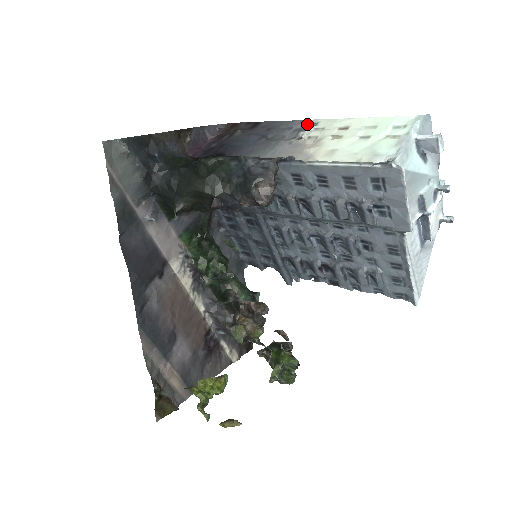
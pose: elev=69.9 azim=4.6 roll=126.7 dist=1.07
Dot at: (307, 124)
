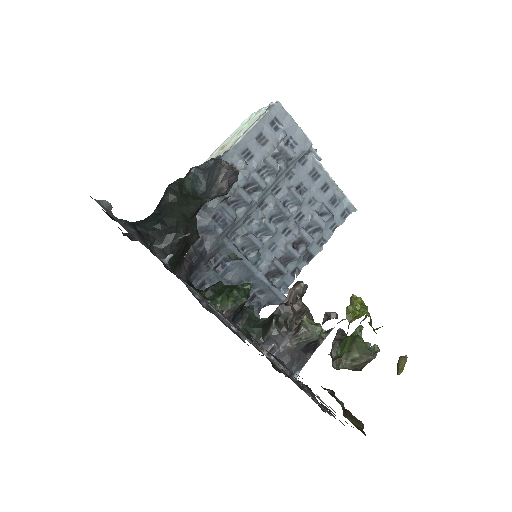
Dot at: occluded
